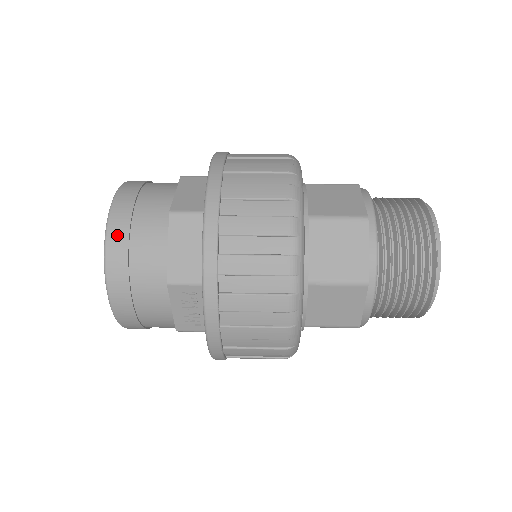
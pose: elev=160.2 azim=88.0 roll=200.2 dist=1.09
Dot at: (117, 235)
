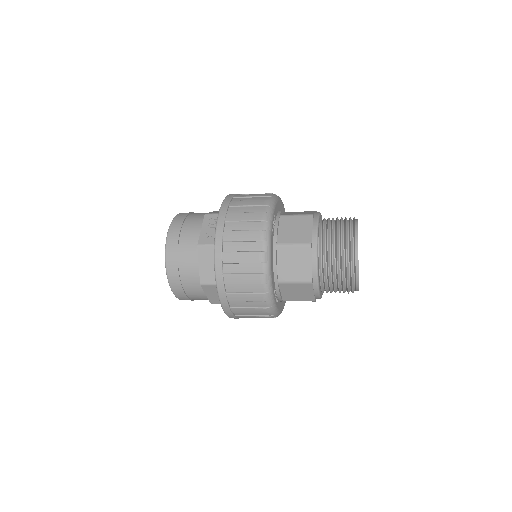
Dot at: occluded
